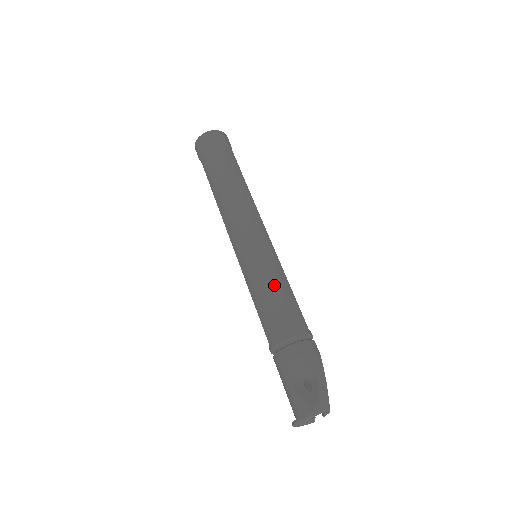
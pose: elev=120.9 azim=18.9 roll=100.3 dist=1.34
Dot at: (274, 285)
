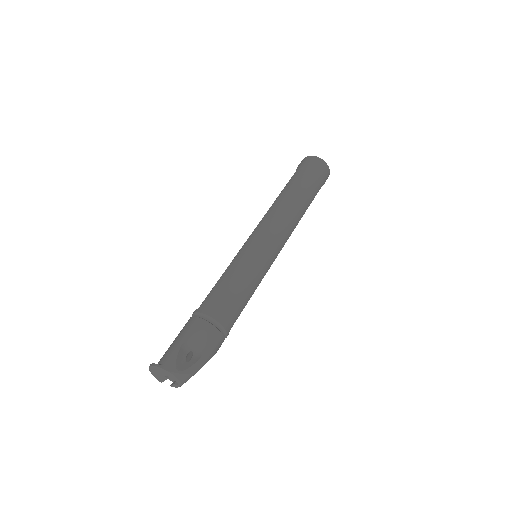
Dot at: (246, 282)
